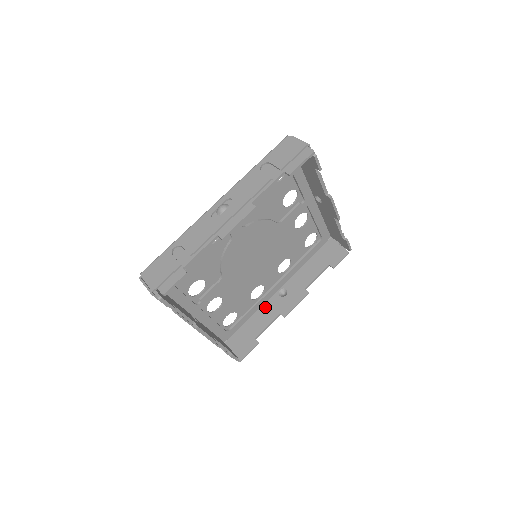
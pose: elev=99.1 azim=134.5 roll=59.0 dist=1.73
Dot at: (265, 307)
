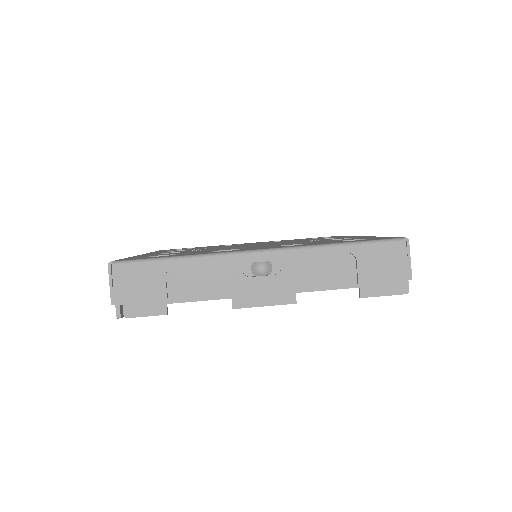
Dot at: occluded
